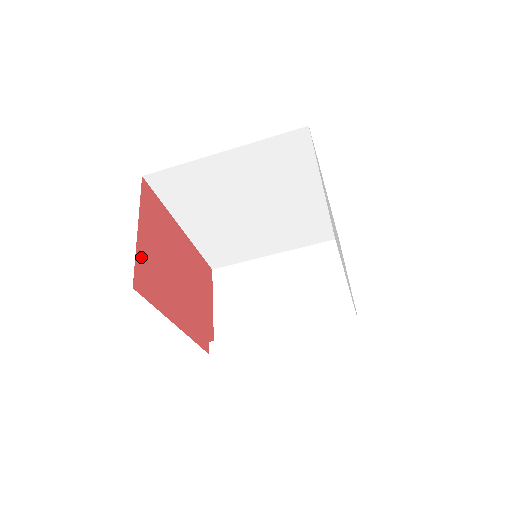
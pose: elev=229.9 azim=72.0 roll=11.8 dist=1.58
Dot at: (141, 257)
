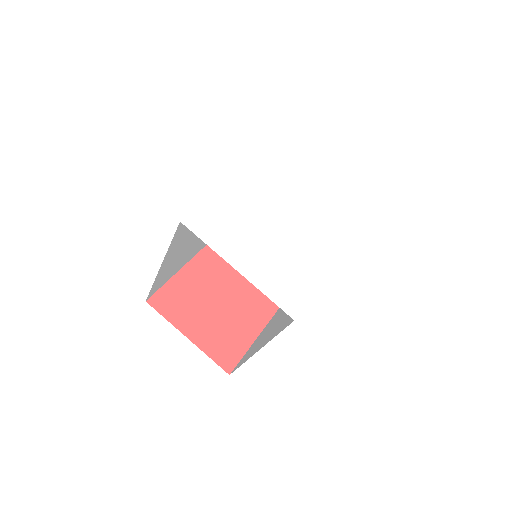
Dot at: (210, 348)
